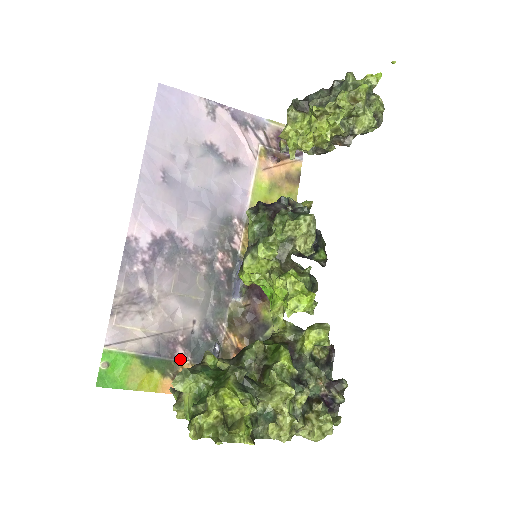
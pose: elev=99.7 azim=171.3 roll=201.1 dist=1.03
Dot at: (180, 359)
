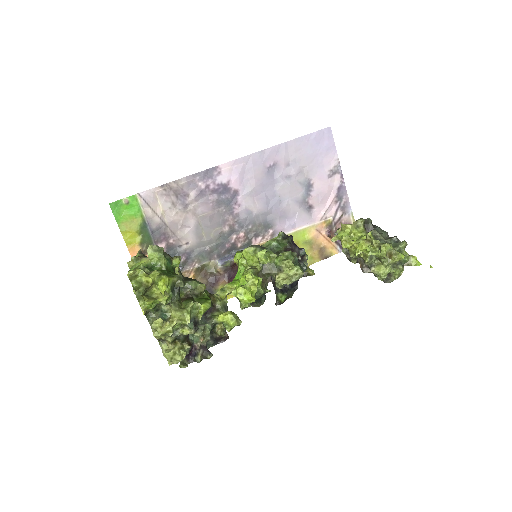
Dot at: occluded
